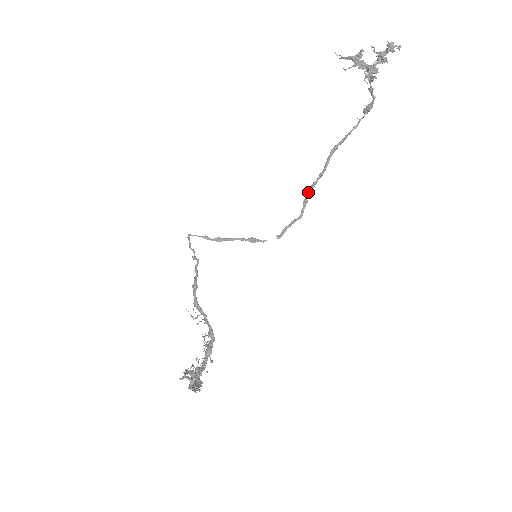
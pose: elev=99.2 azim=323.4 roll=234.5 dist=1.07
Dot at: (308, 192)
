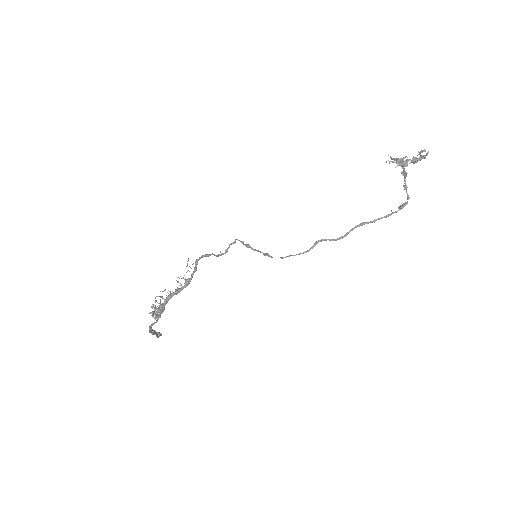
Dot at: (323, 239)
